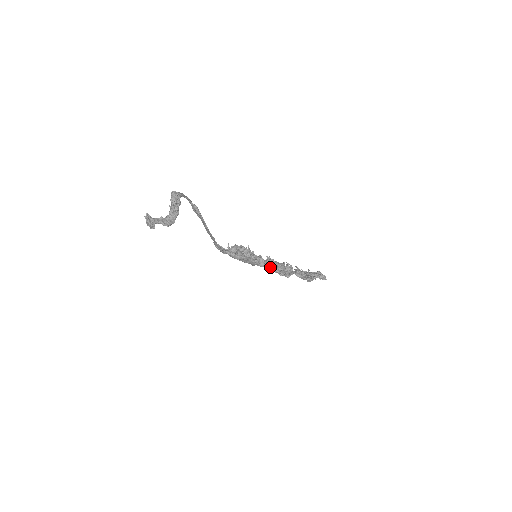
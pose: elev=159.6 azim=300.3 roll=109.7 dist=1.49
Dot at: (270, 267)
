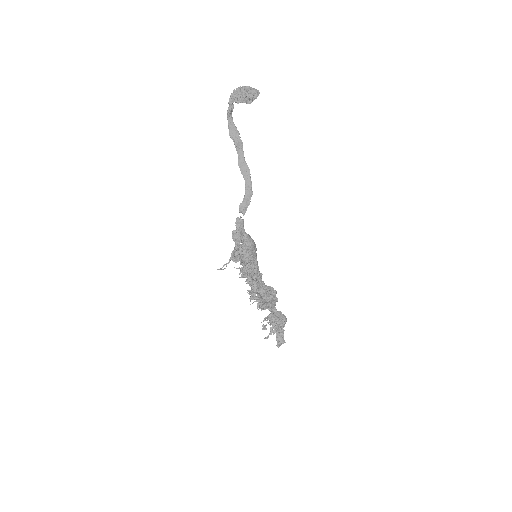
Dot at: (263, 285)
